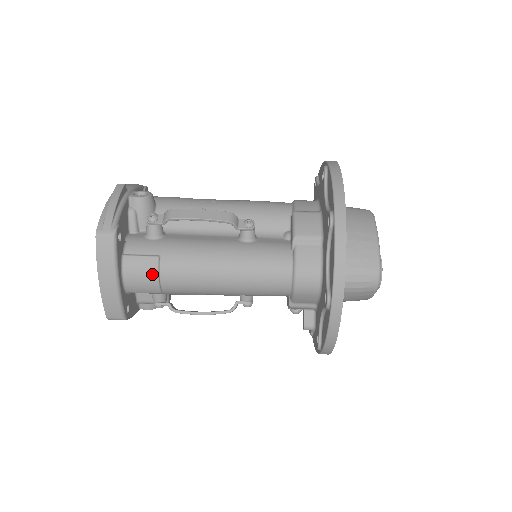
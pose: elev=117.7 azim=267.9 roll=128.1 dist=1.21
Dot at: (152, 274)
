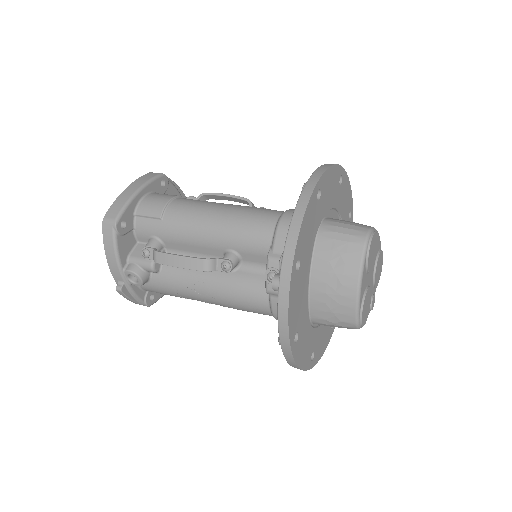
Dot at: (166, 199)
